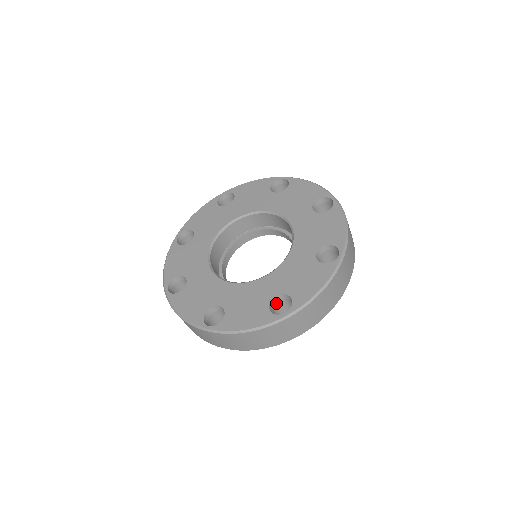
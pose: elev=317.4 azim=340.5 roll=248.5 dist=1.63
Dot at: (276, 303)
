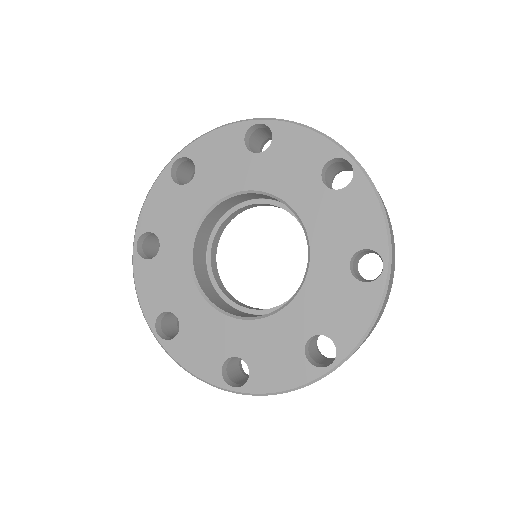
Dot at: (353, 270)
